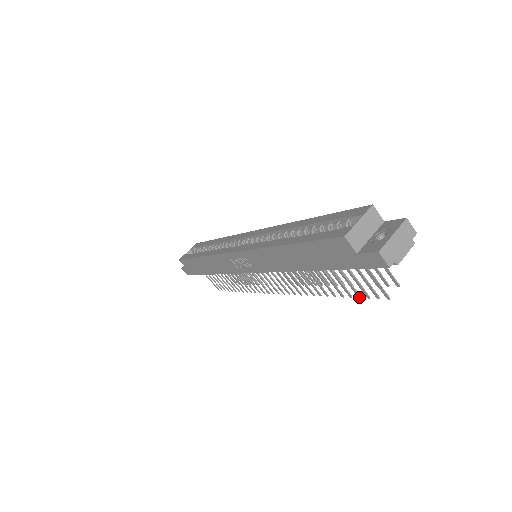
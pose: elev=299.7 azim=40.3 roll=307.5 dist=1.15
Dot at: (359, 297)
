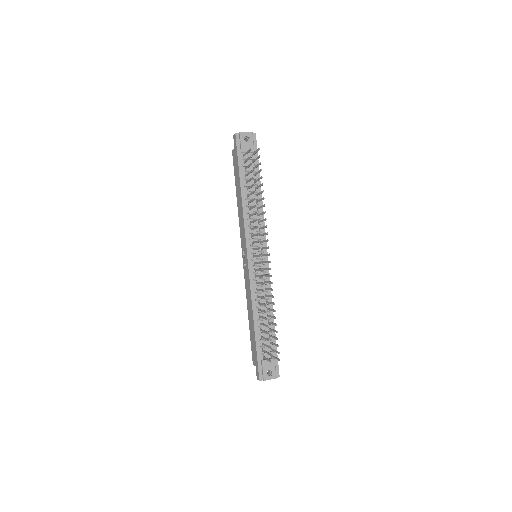
Dot at: (252, 171)
